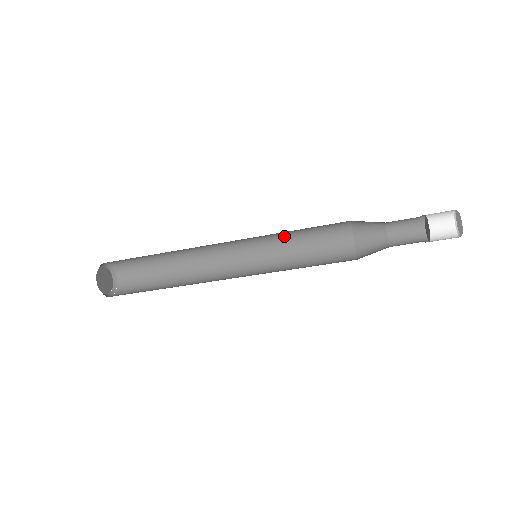
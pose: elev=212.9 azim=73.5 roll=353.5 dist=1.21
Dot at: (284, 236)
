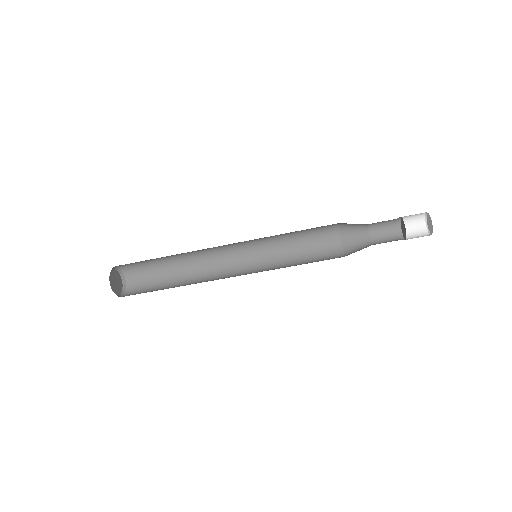
Dot at: (283, 252)
